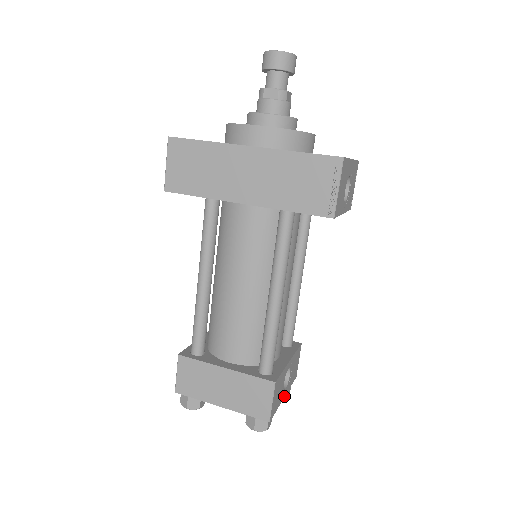
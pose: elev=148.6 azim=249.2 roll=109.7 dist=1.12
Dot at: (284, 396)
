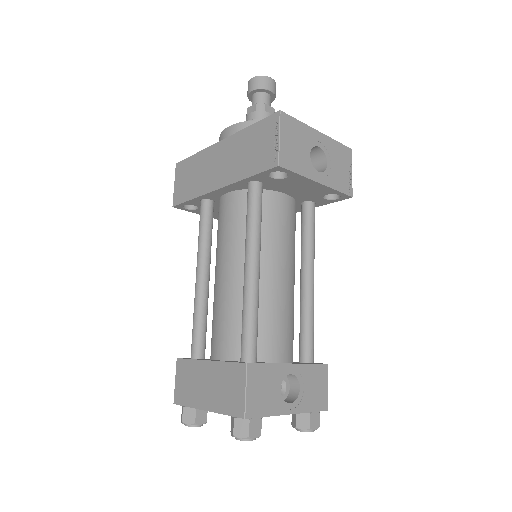
Dot at: (289, 412)
